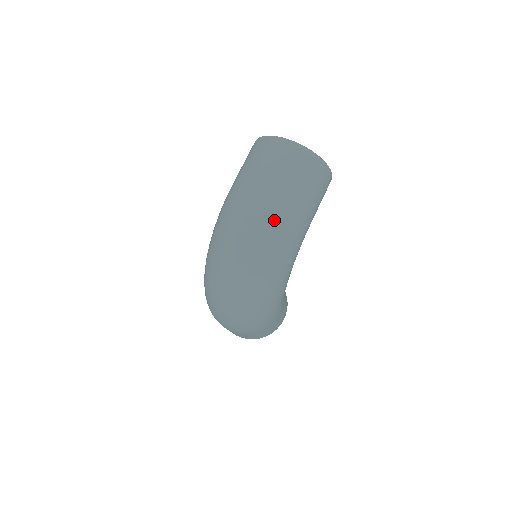
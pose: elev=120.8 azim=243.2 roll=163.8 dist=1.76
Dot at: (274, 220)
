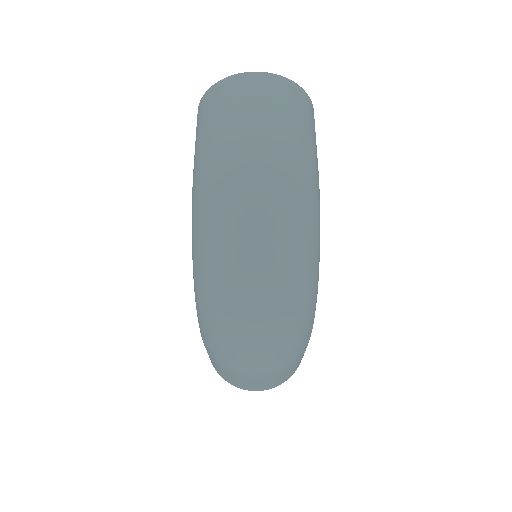
Dot at: (286, 171)
